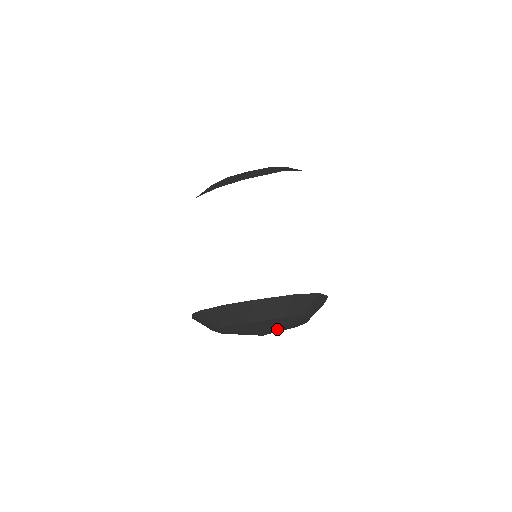
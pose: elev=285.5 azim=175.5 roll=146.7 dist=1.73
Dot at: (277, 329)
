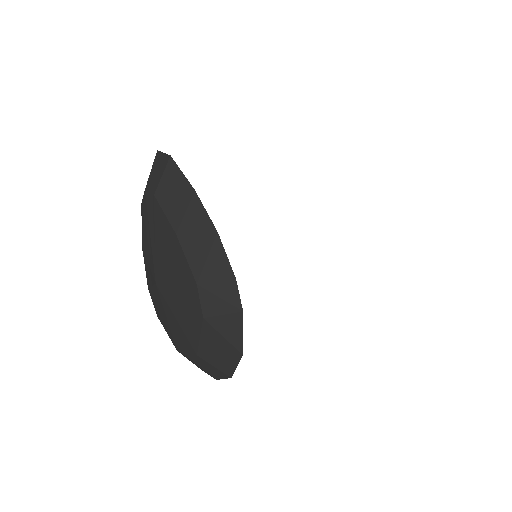
Dot at: (155, 252)
